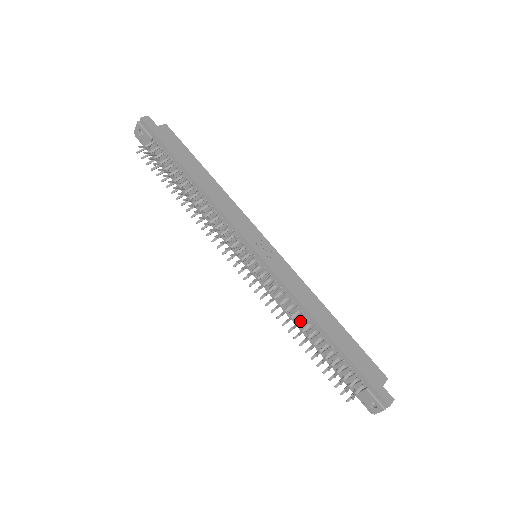
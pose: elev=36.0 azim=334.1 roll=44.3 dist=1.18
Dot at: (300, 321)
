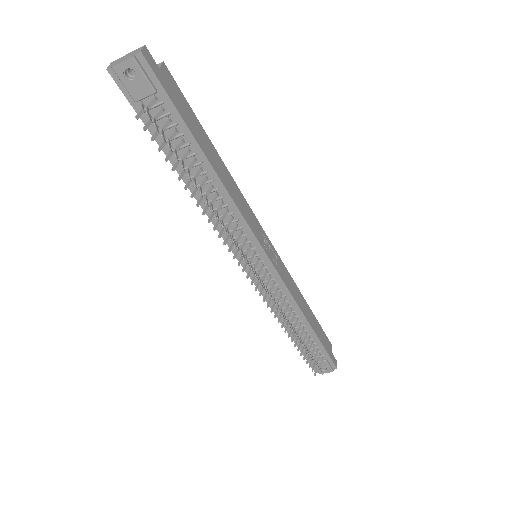
Dot at: (293, 319)
